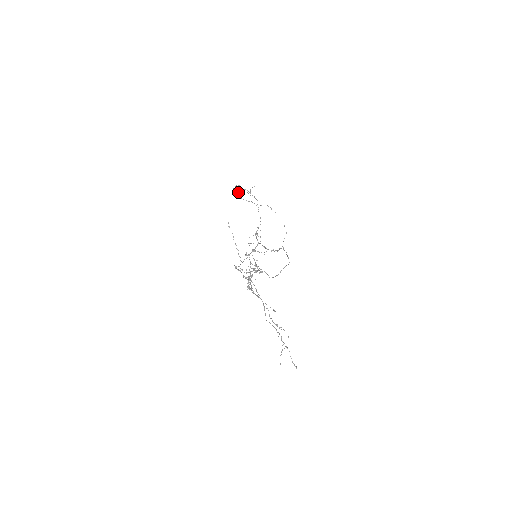
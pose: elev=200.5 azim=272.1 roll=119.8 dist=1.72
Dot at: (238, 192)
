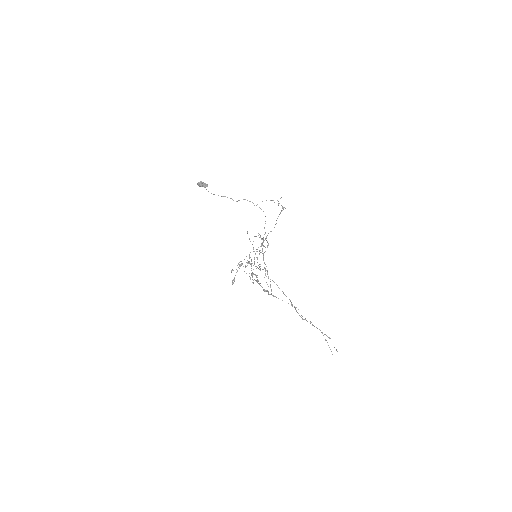
Dot at: occluded
